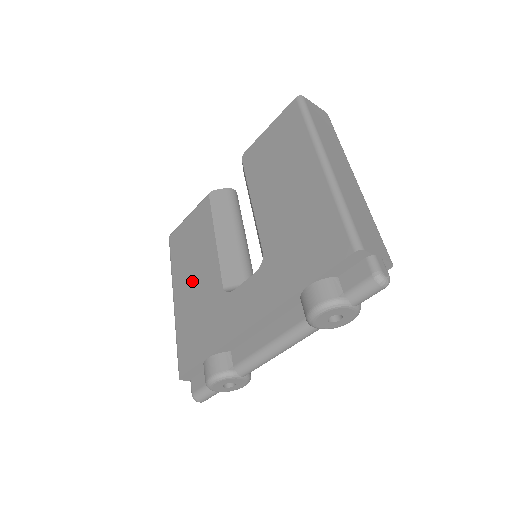
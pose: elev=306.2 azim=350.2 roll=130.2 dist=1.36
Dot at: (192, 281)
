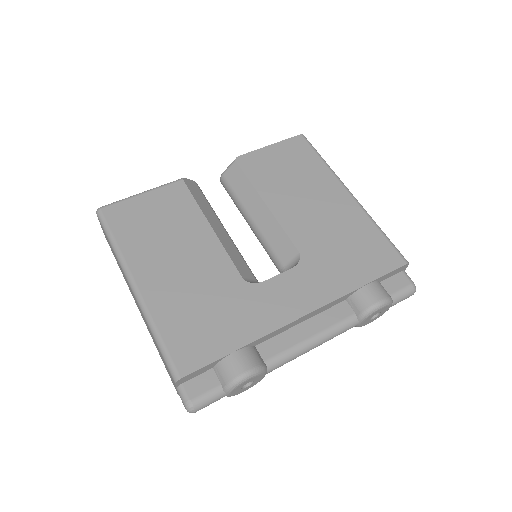
Dot at: (176, 266)
